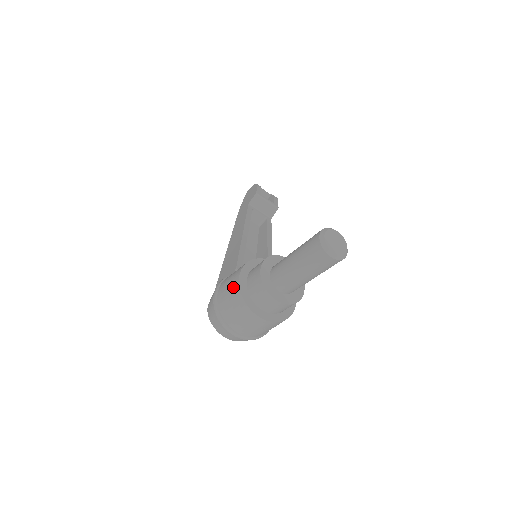
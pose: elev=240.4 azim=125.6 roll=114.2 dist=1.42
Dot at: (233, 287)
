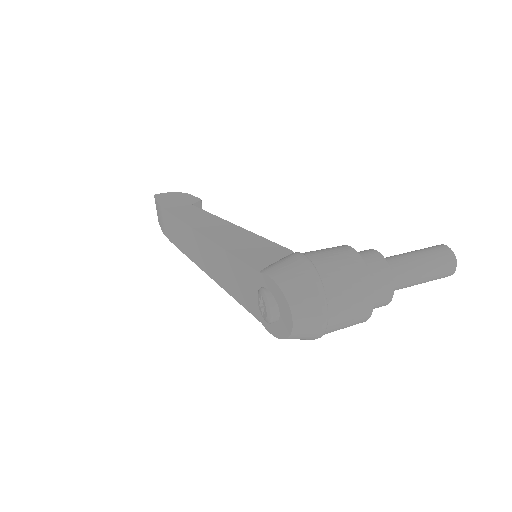
Dot at: (352, 260)
